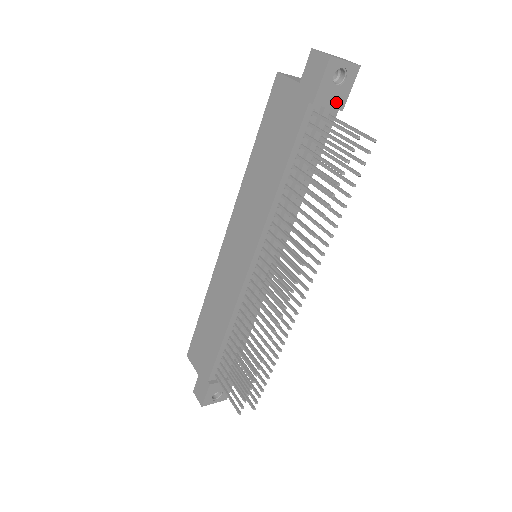
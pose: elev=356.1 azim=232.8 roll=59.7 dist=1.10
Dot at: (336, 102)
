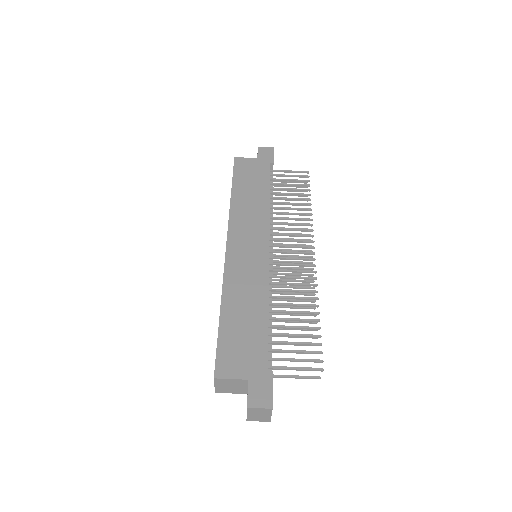
Dot at: occluded
